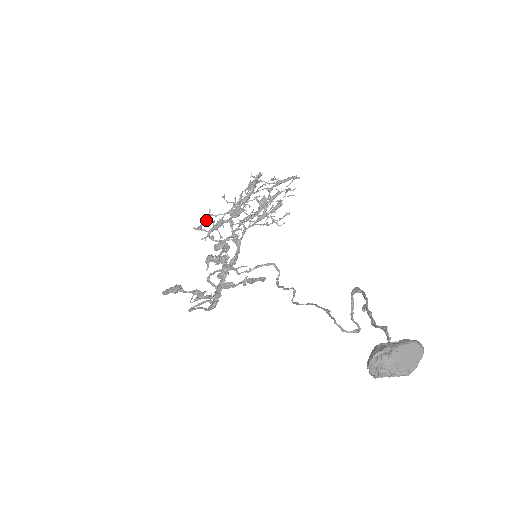
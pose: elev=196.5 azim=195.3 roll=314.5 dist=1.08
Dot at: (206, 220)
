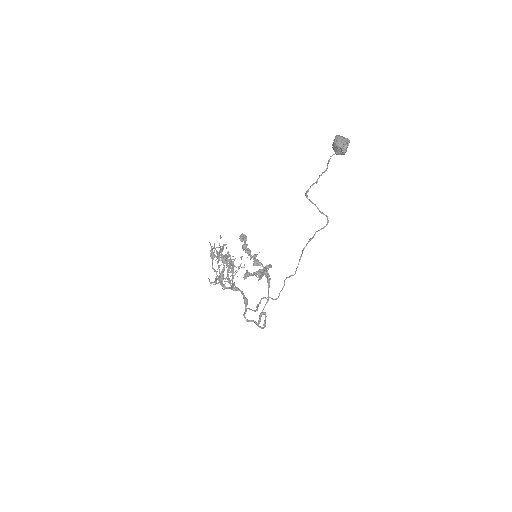
Dot at: occluded
